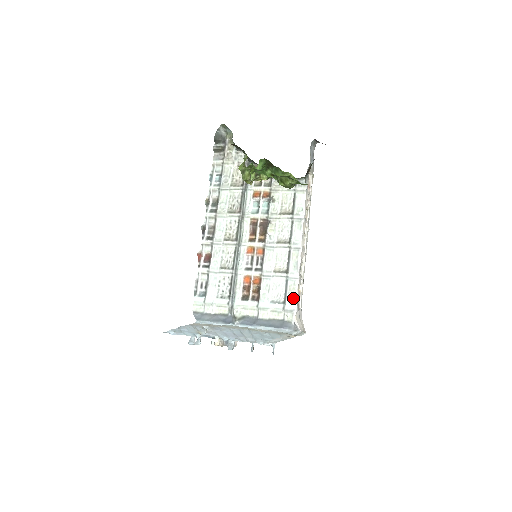
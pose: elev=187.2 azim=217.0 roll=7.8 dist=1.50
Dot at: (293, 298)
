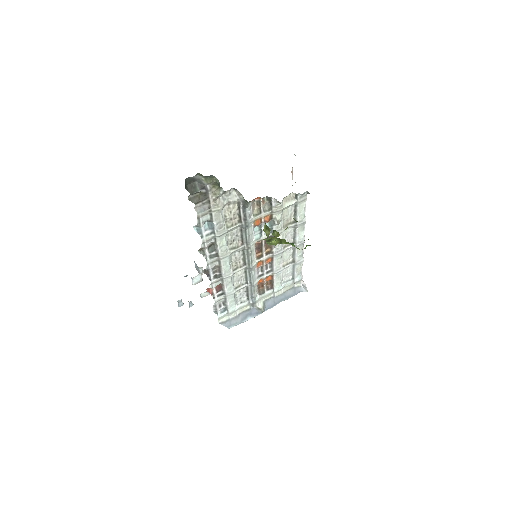
Dot at: (300, 273)
